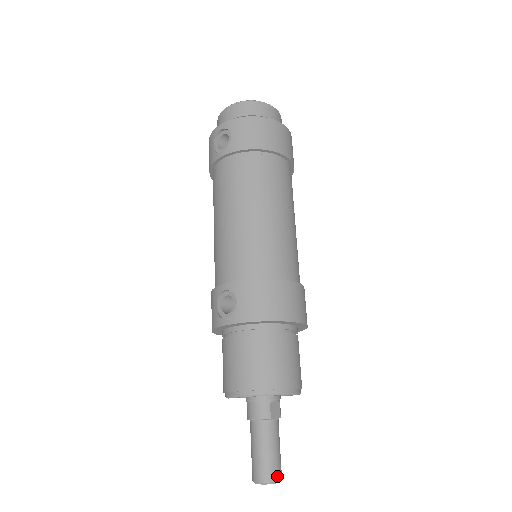
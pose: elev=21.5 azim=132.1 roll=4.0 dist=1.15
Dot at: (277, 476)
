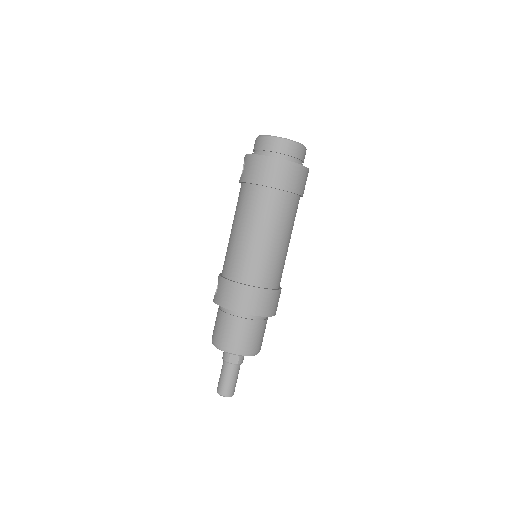
Dot at: (225, 394)
